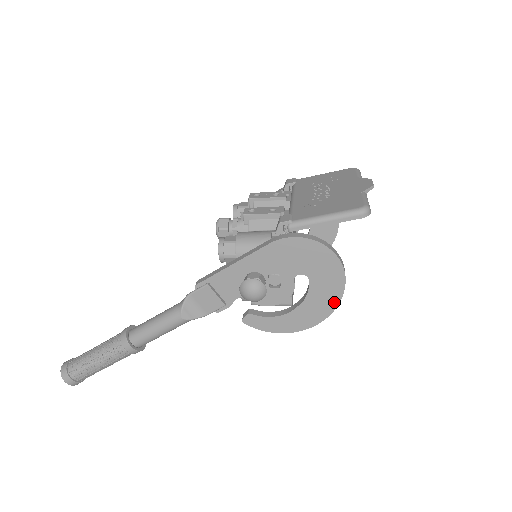
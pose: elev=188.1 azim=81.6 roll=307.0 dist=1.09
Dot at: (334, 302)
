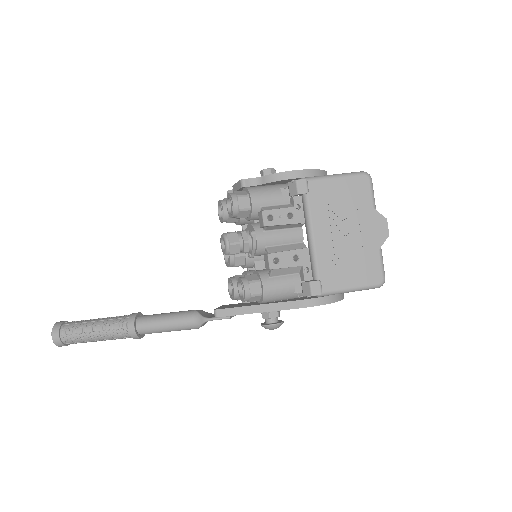
Dot at: occluded
